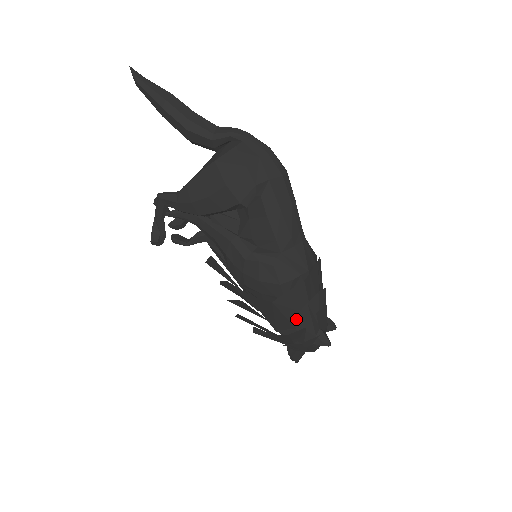
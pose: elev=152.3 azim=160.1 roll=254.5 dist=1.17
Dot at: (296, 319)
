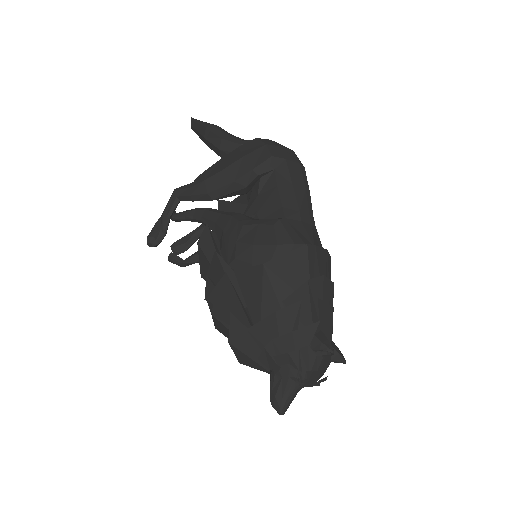
Dot at: (290, 300)
